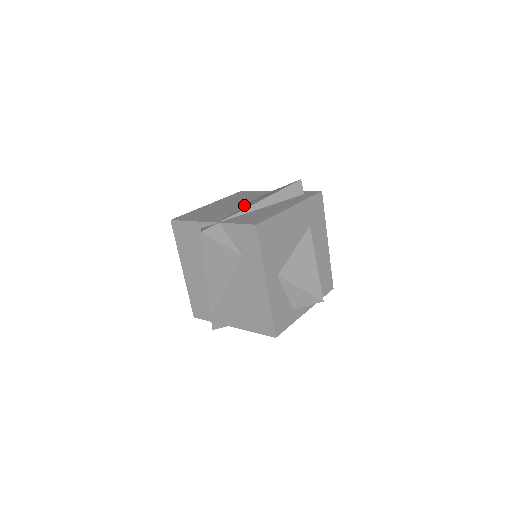
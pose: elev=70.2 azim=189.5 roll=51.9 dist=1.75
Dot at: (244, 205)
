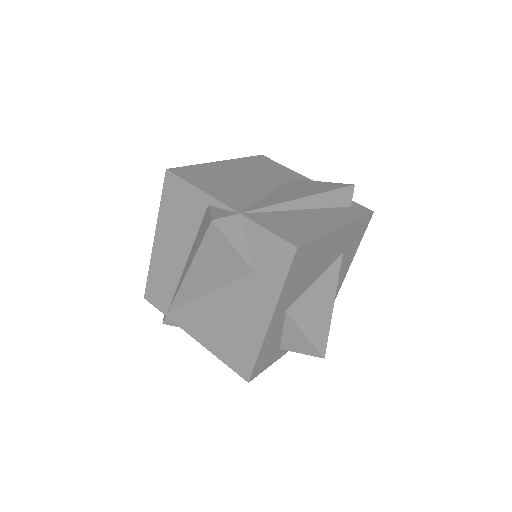
Dot at: (272, 189)
